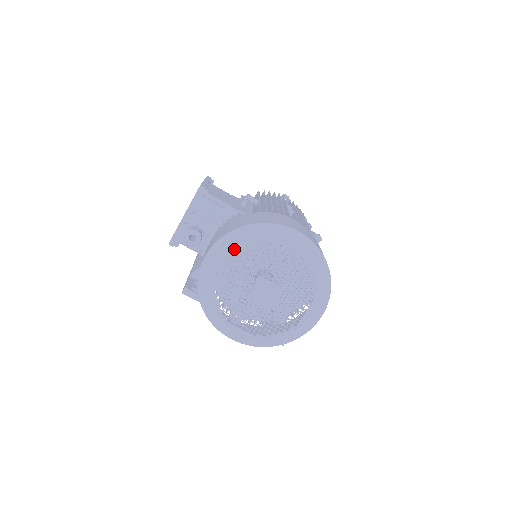
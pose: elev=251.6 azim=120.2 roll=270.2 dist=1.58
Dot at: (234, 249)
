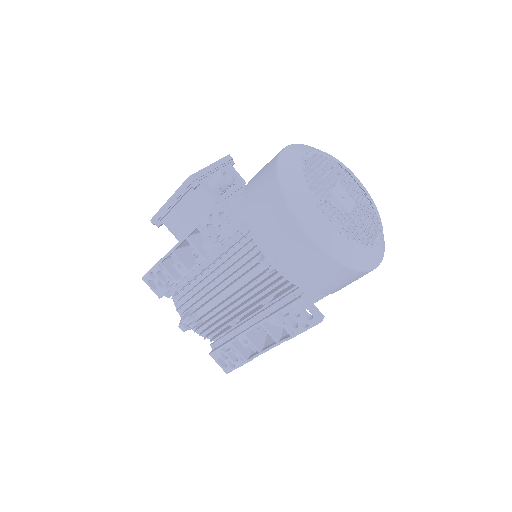
Dot at: (317, 149)
